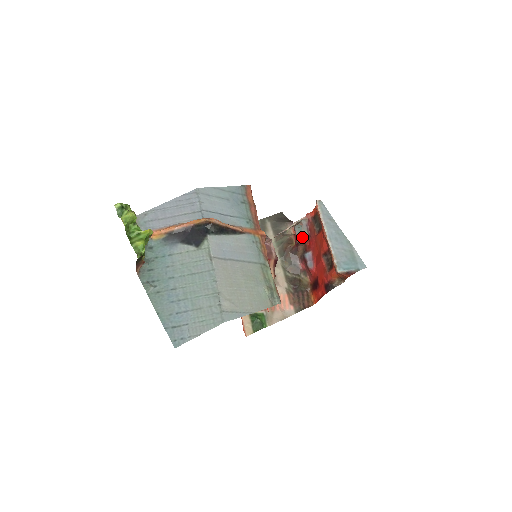
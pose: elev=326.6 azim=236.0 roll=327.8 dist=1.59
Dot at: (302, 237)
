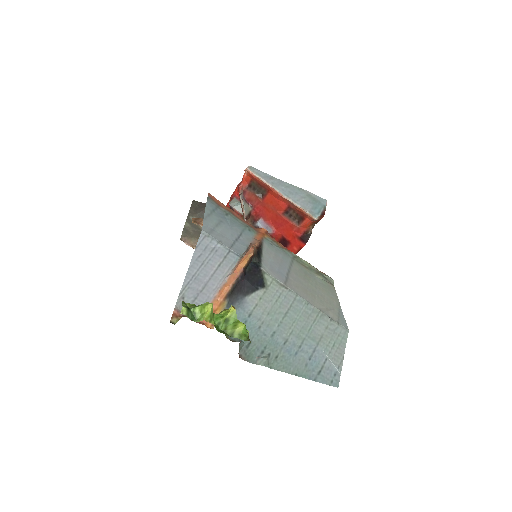
Dot at: (246, 211)
